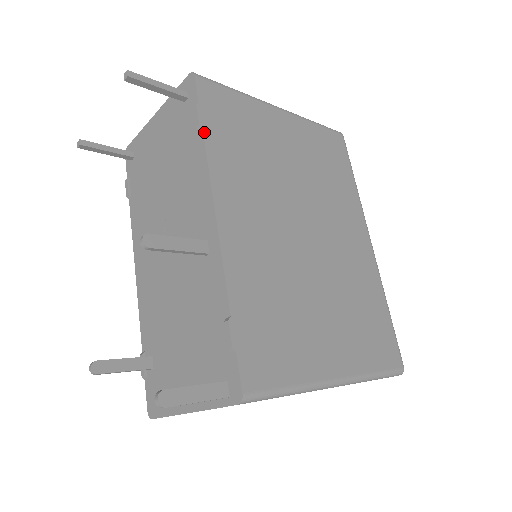
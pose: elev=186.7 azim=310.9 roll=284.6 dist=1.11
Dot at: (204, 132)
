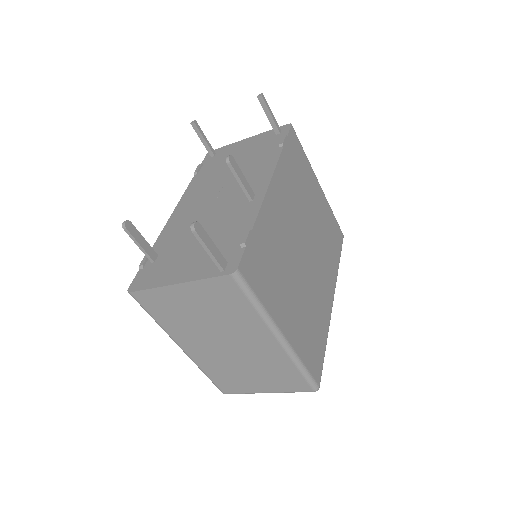
Dot at: (283, 148)
